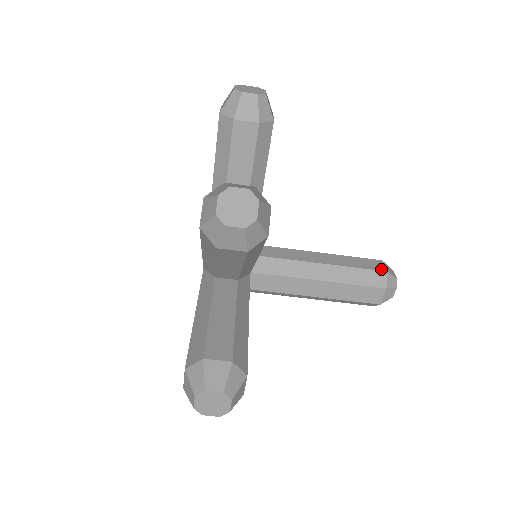
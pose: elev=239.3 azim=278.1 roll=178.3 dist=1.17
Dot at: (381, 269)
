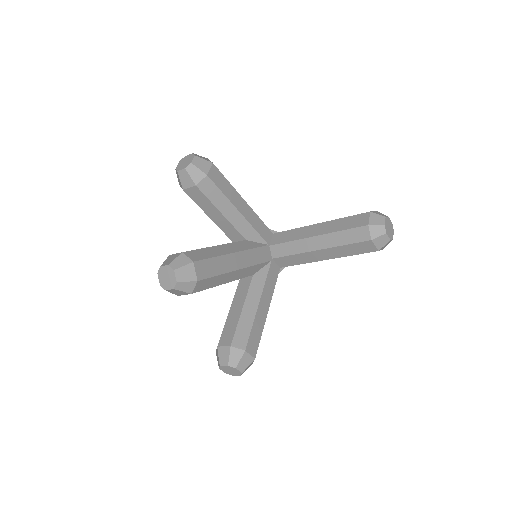
Dot at: (364, 224)
